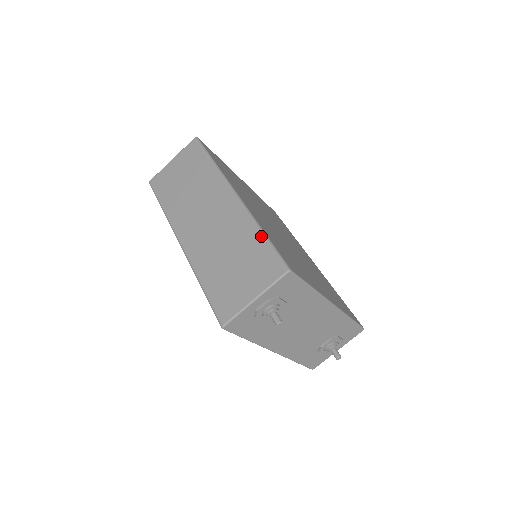
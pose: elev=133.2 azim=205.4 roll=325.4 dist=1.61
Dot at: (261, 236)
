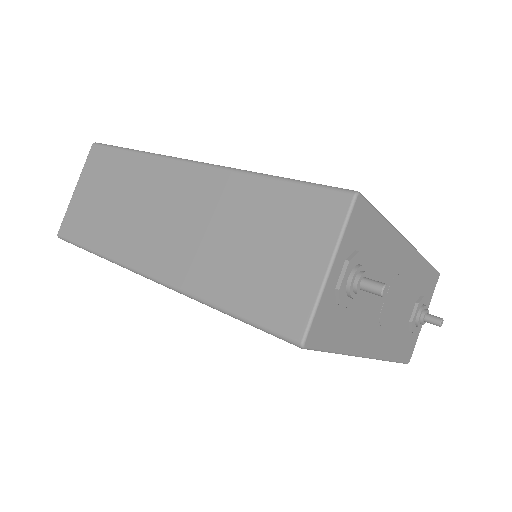
Dot at: (274, 182)
